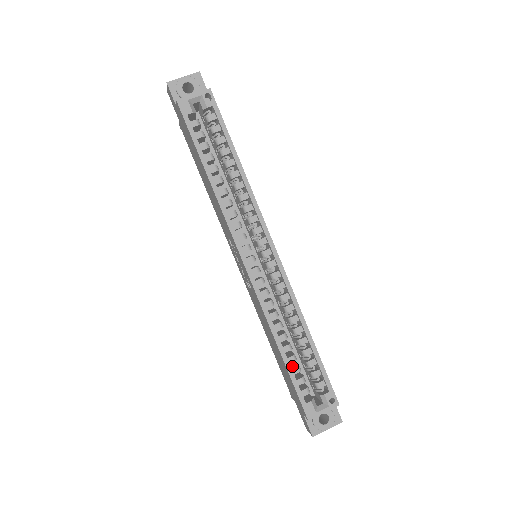
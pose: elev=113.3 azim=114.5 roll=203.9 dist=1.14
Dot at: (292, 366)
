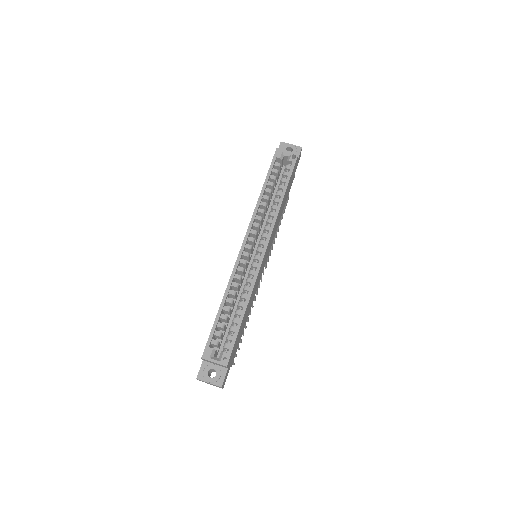
Dot at: (221, 323)
